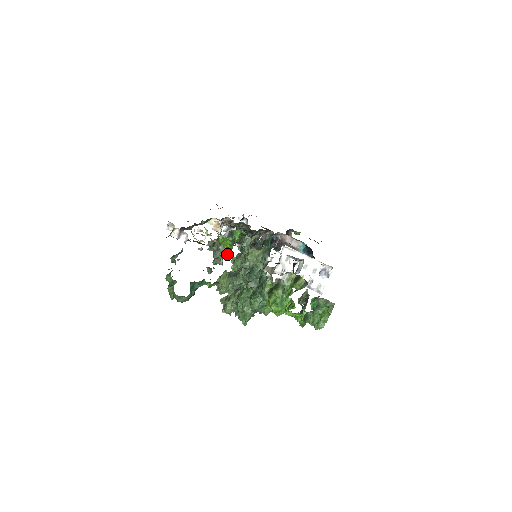
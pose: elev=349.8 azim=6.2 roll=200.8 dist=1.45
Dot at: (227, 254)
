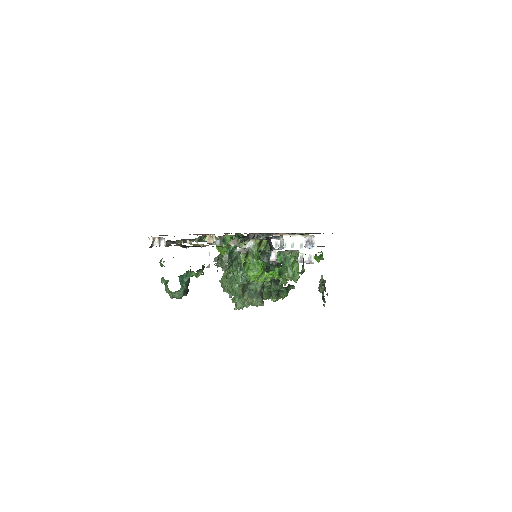
Dot at: (231, 263)
